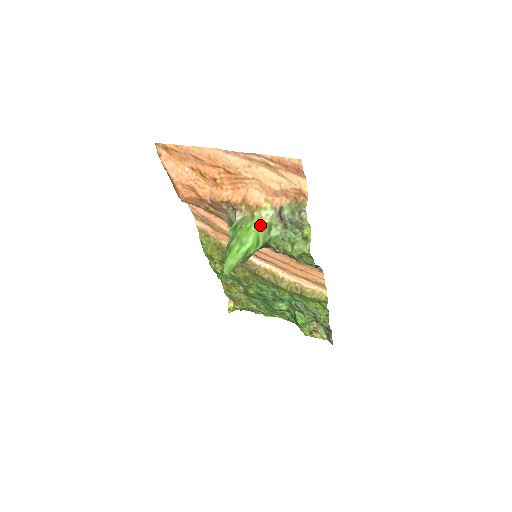
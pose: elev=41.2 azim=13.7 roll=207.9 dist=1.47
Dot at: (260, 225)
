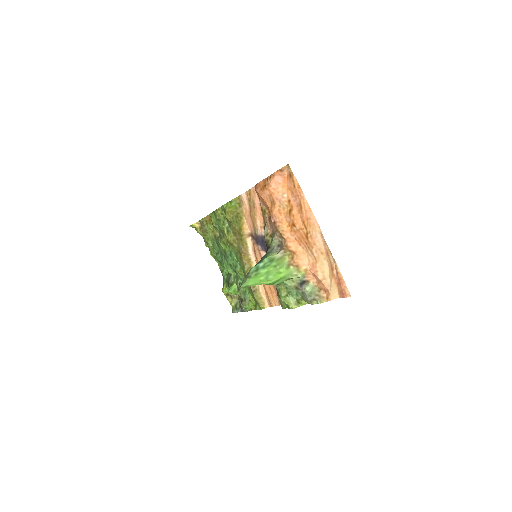
Dot at: (287, 276)
